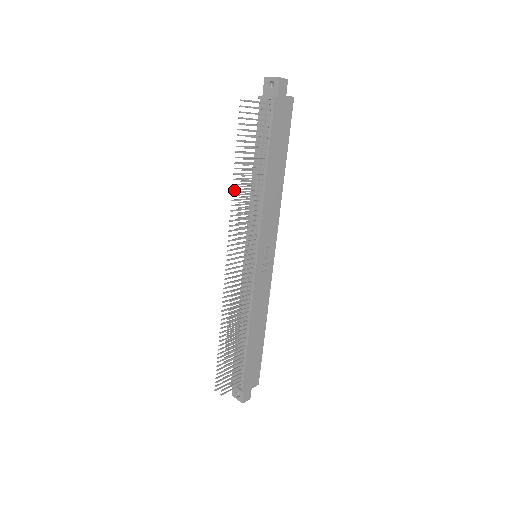
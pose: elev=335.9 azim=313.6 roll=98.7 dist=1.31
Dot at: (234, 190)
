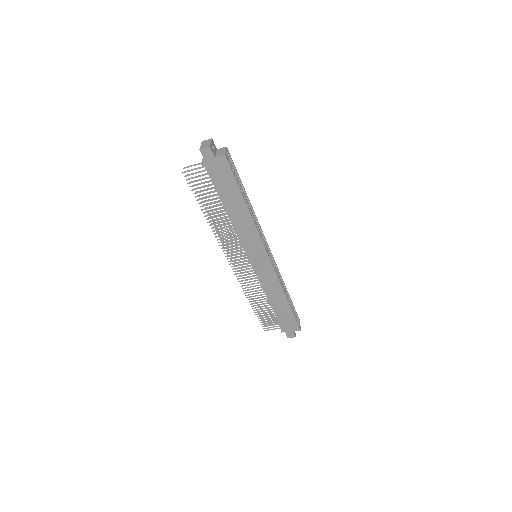
Dot at: (212, 220)
